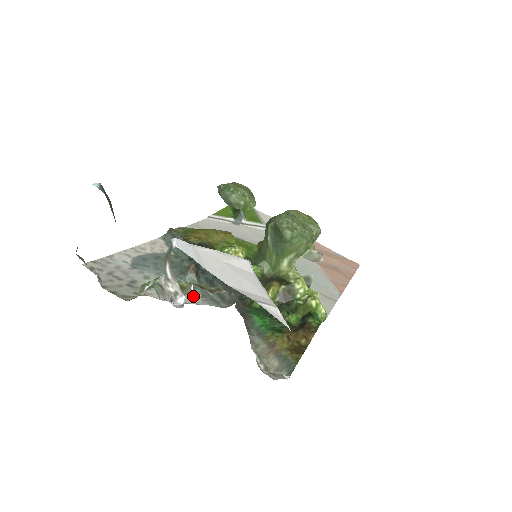
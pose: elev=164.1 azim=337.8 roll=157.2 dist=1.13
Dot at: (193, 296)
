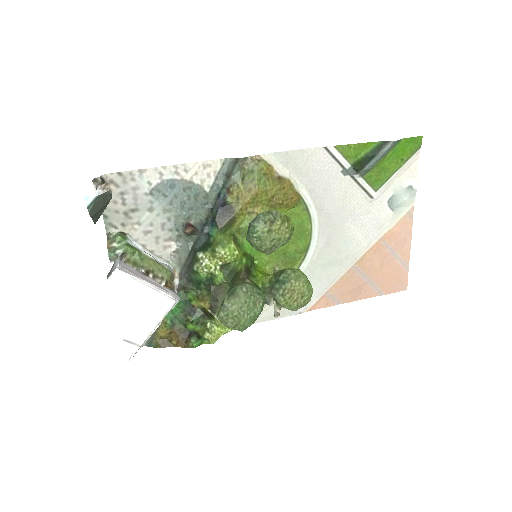
Dot at: (168, 248)
